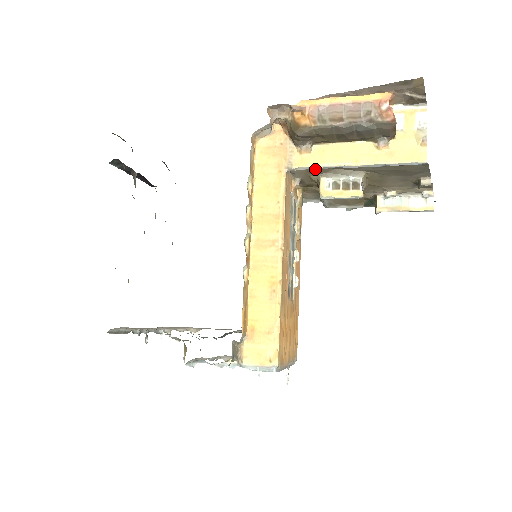
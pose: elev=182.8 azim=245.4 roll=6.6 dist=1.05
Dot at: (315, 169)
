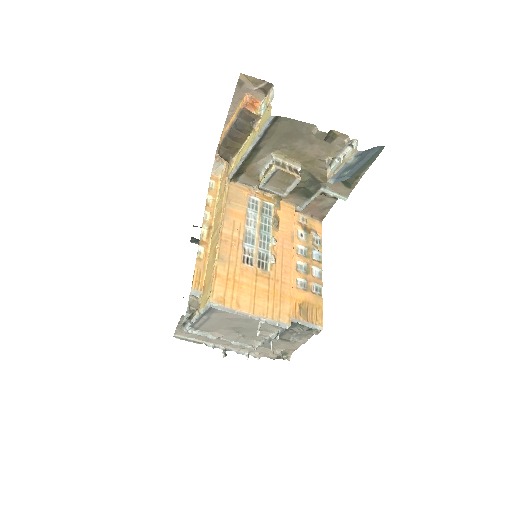
Dot at: (247, 171)
